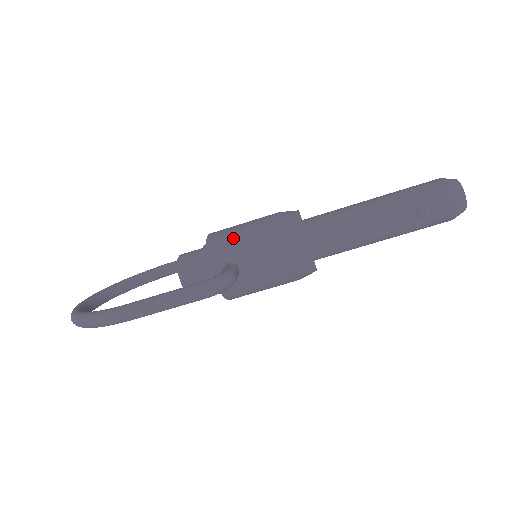
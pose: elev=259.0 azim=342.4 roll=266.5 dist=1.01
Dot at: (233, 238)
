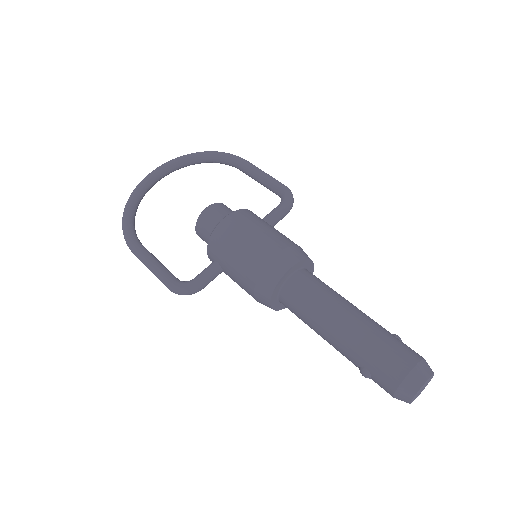
Dot at: (226, 249)
